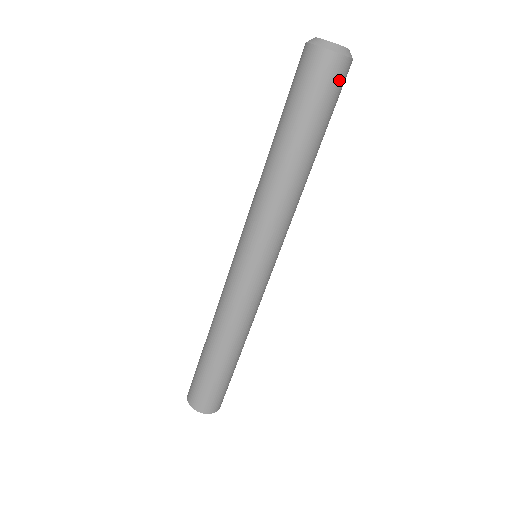
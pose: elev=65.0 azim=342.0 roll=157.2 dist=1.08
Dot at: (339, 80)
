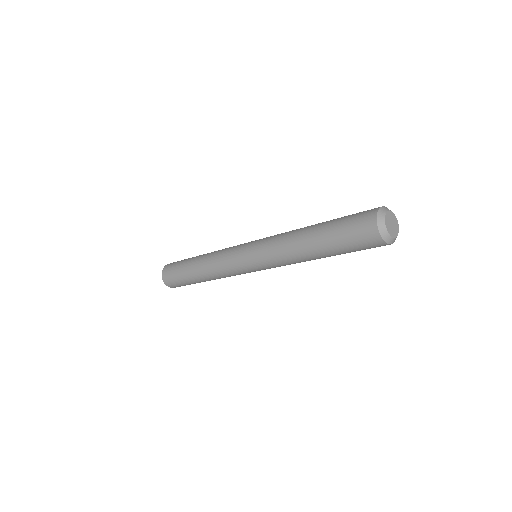
Dot at: (371, 246)
